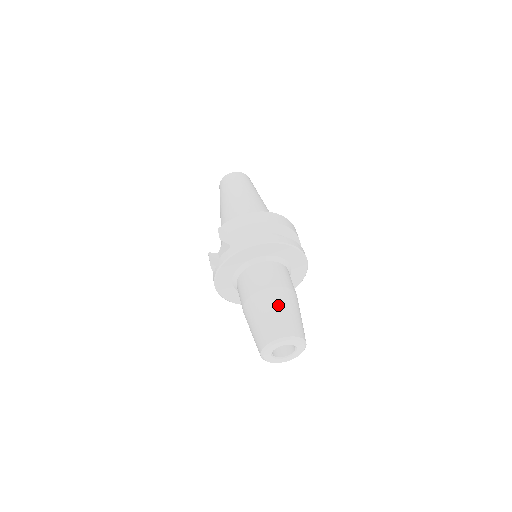
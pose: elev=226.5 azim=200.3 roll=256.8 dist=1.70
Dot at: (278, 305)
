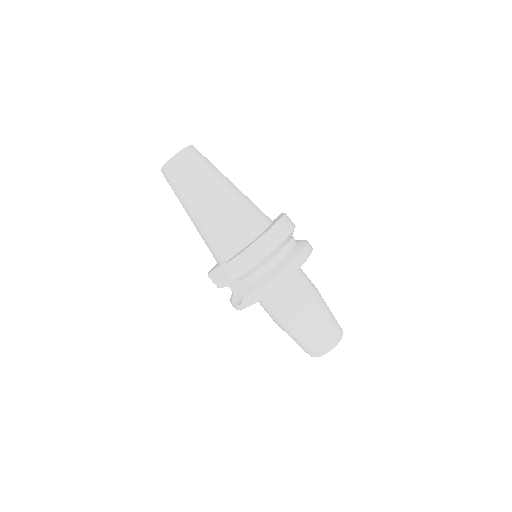
Dot at: (318, 321)
